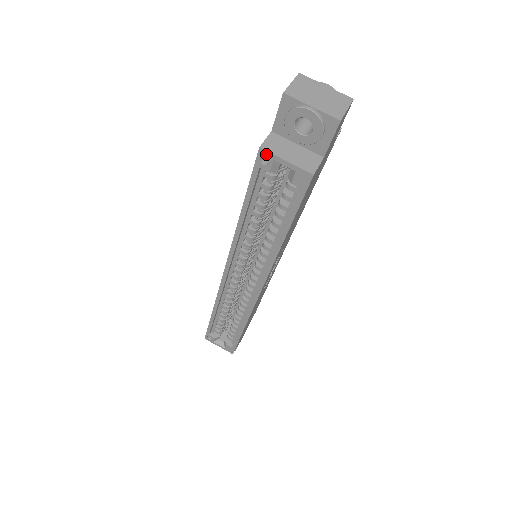
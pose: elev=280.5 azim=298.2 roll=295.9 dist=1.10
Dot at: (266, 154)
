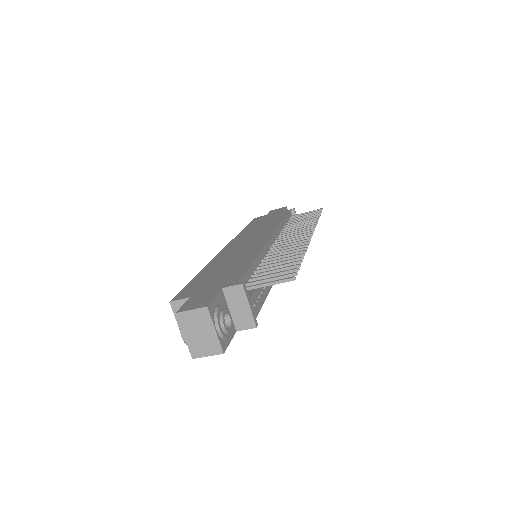
Dot at: (173, 307)
